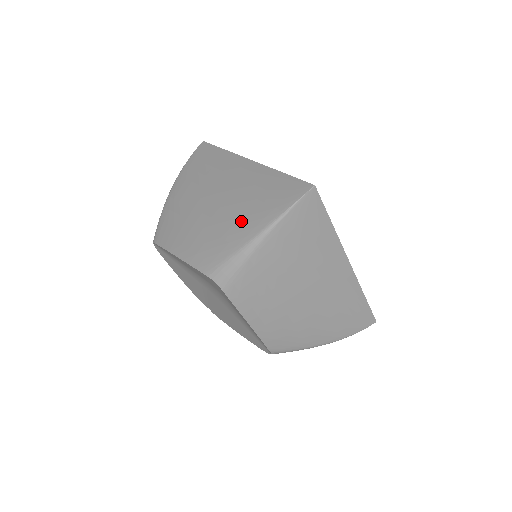
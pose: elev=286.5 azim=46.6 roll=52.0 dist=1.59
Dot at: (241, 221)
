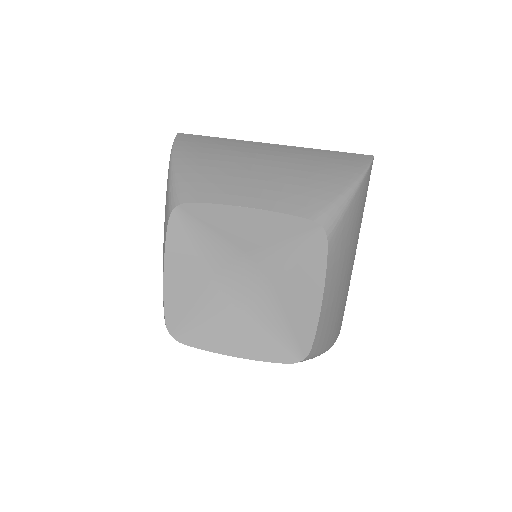
Dot at: occluded
